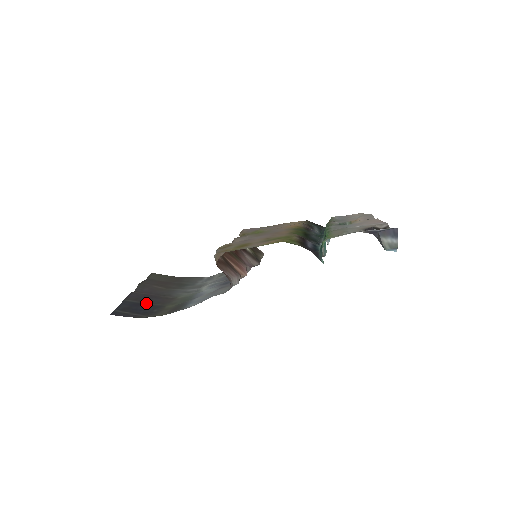
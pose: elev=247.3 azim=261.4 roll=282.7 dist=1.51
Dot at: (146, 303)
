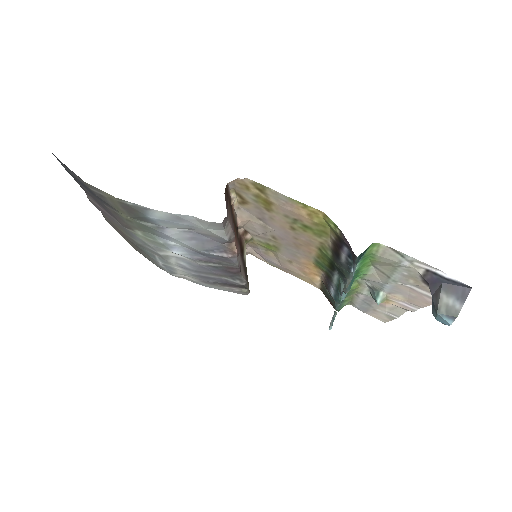
Dot at: occluded
